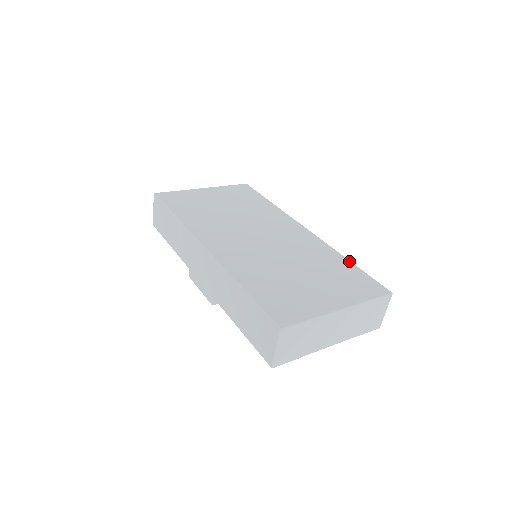
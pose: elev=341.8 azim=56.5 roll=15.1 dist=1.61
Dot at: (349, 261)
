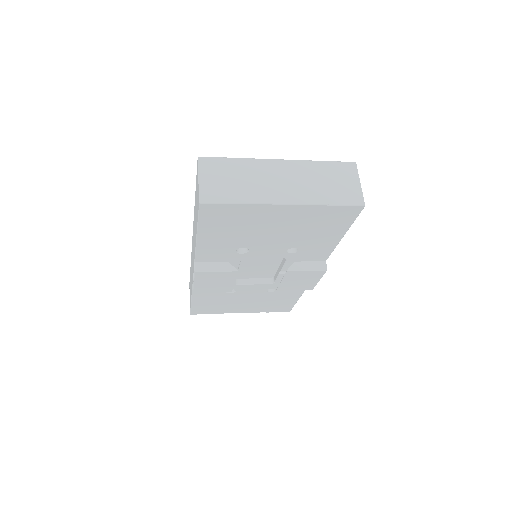
Dot at: occluded
